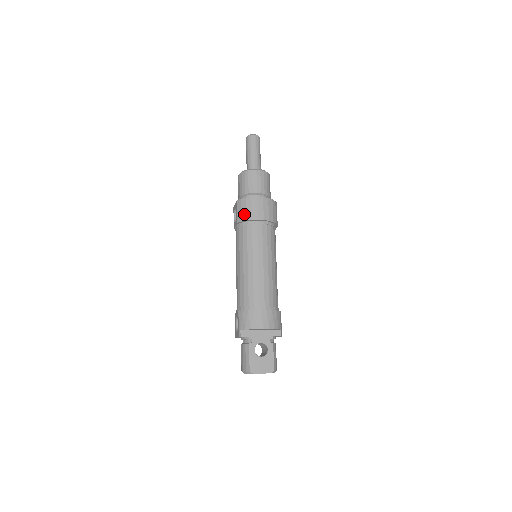
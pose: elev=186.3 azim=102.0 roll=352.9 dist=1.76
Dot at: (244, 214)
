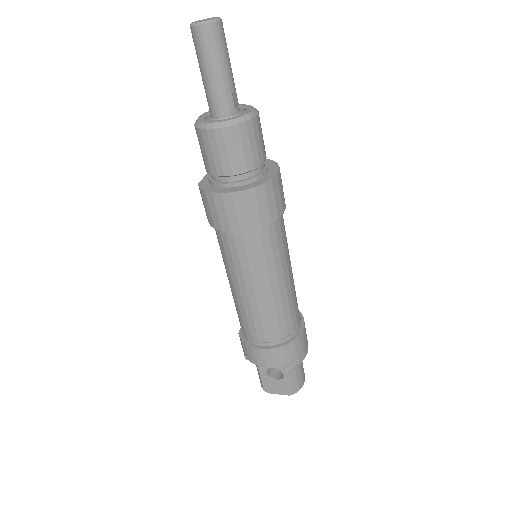
Dot at: (210, 217)
